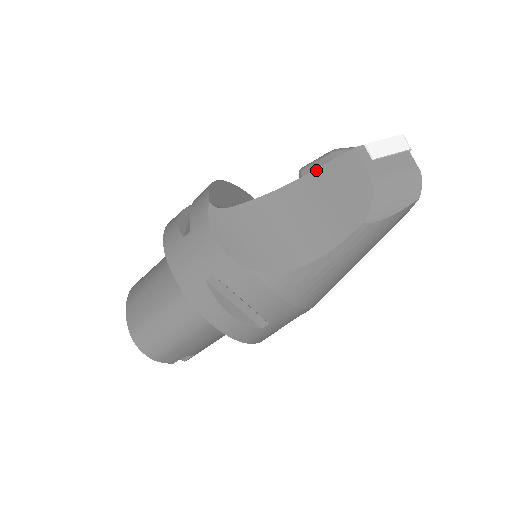
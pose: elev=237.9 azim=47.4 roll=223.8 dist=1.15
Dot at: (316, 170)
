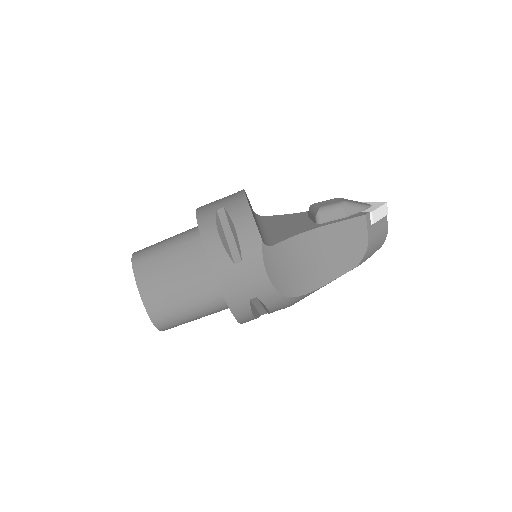
Dot at: (336, 223)
